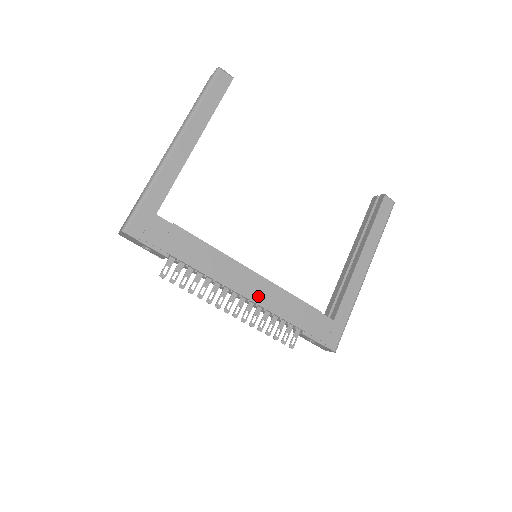
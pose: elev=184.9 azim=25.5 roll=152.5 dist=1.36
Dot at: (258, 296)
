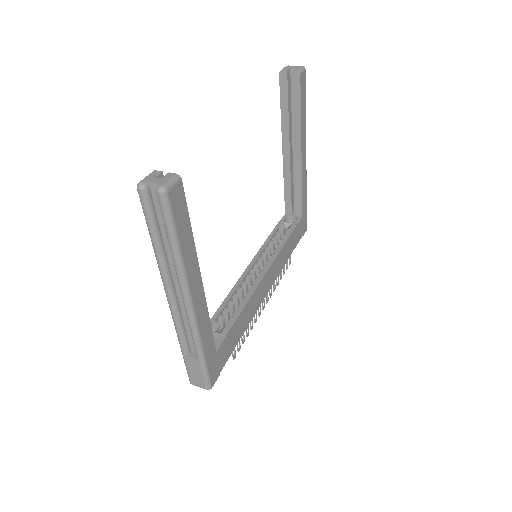
Dot at: (274, 277)
